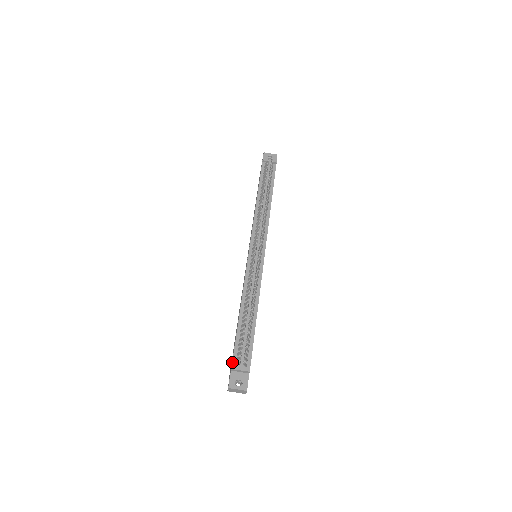
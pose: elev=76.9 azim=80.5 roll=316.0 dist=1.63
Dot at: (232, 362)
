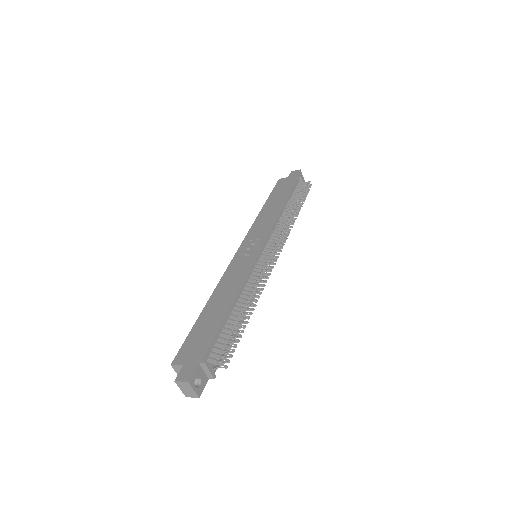
Dot at: (206, 354)
